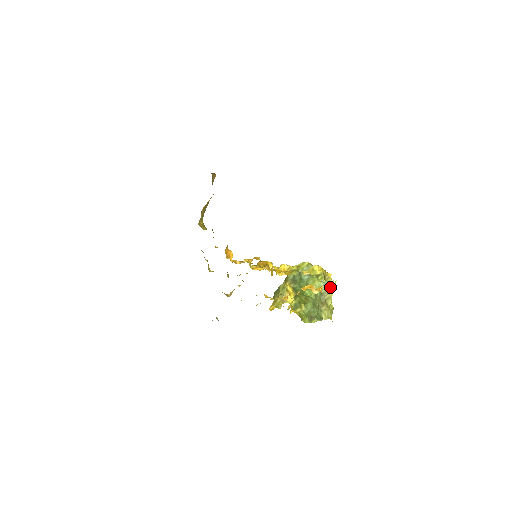
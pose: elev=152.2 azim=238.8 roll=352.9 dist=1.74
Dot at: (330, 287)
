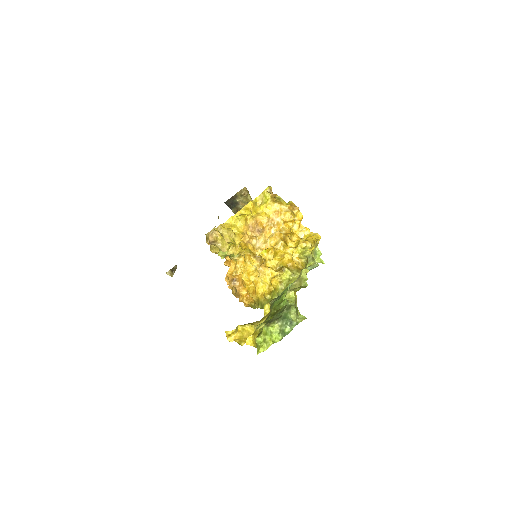
Dot at: occluded
